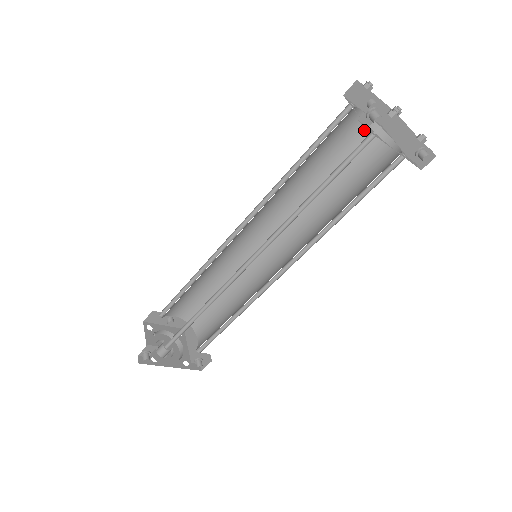
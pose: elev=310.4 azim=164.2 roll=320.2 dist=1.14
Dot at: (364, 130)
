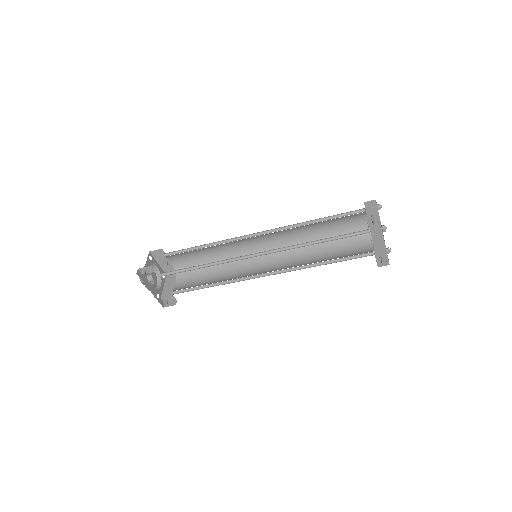
Dot at: (361, 227)
